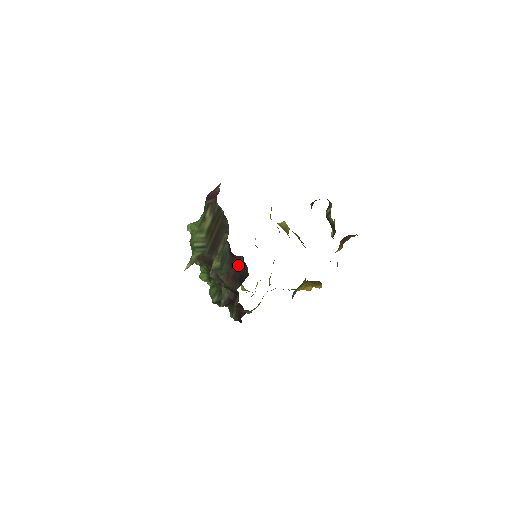
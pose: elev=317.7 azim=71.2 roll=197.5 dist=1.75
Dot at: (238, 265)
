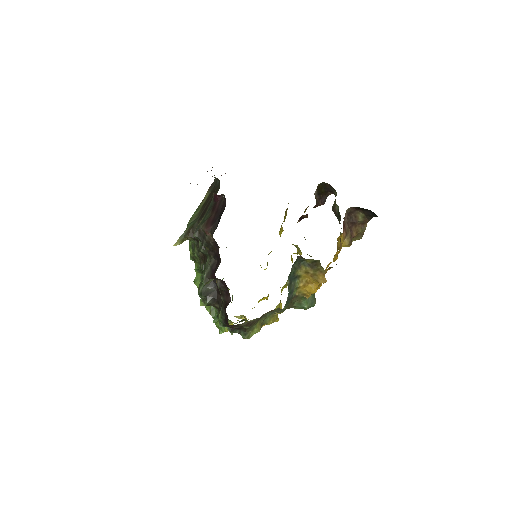
Dot at: (219, 206)
